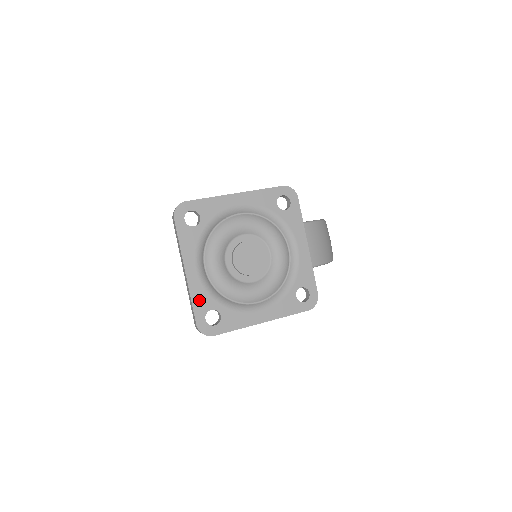
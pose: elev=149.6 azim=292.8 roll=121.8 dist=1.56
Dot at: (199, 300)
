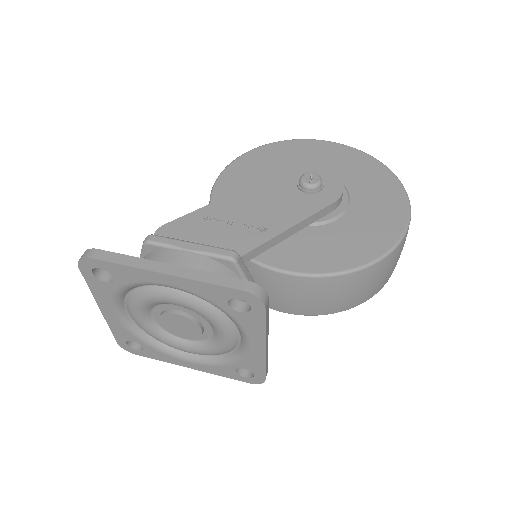
Dot at: (118, 331)
